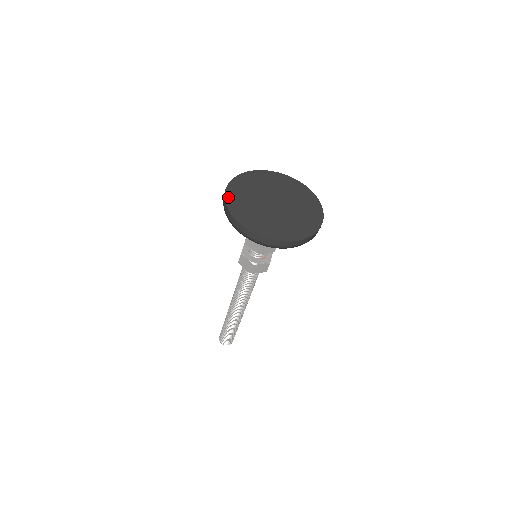
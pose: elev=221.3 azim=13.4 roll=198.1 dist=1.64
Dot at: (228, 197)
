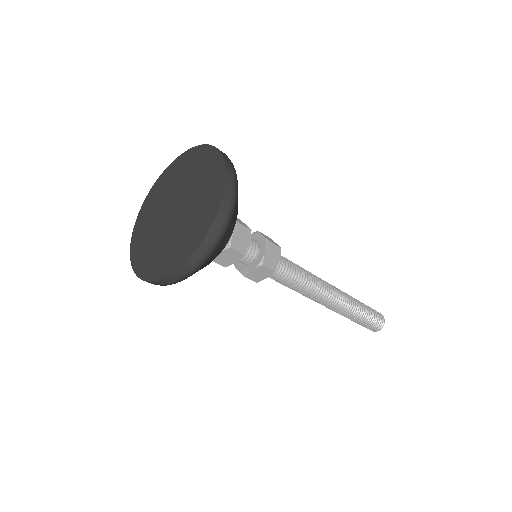
Dot at: (135, 232)
